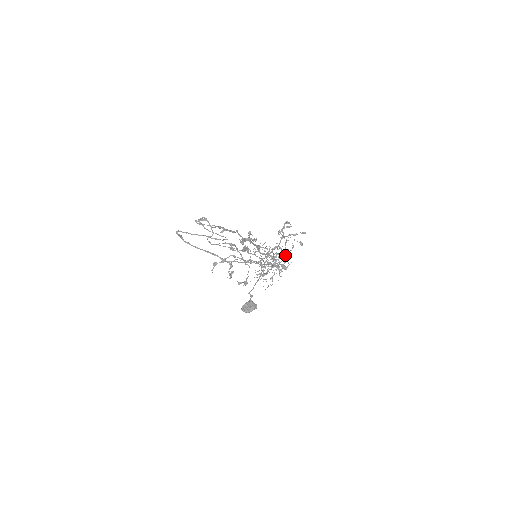
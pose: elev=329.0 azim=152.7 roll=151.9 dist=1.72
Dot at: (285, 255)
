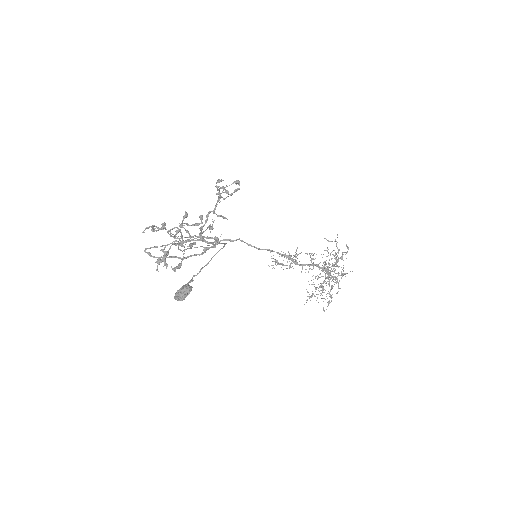
Dot at: (337, 260)
